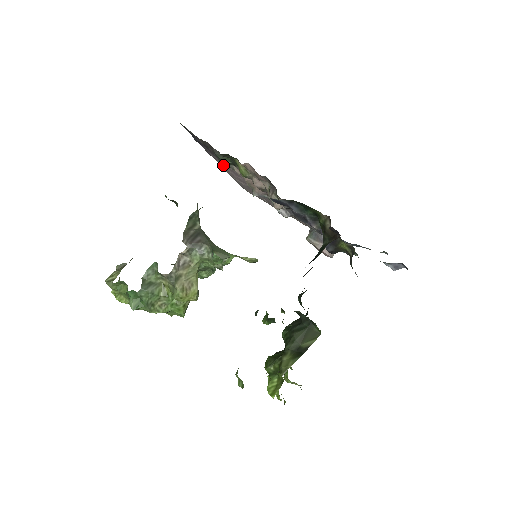
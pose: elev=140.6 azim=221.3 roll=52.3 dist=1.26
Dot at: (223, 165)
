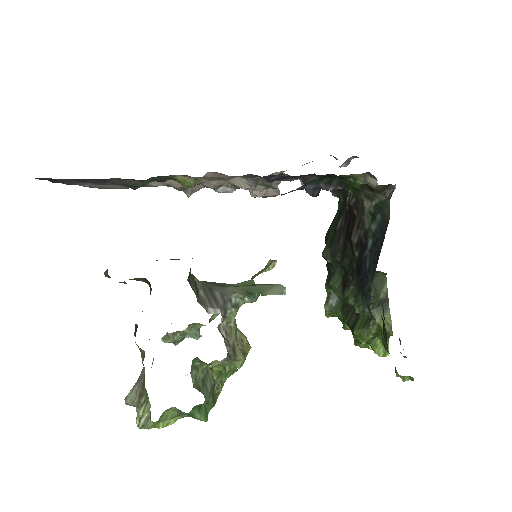
Dot at: occluded
